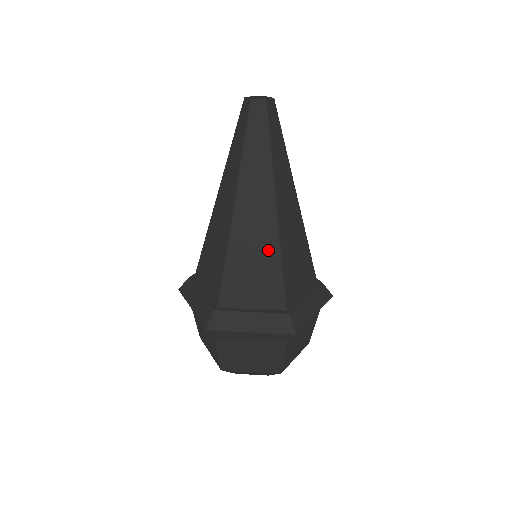
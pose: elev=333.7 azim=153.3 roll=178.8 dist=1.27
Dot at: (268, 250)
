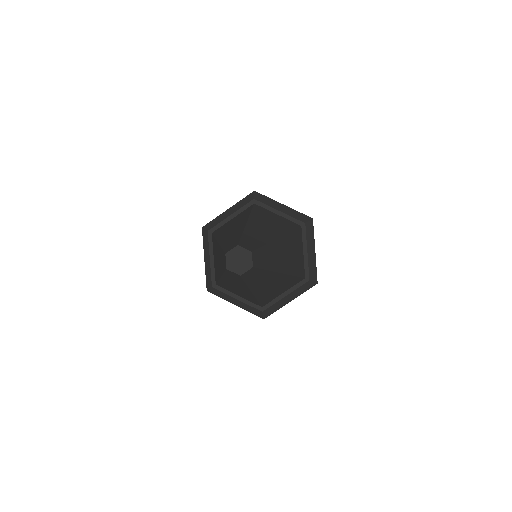
Dot at: occluded
